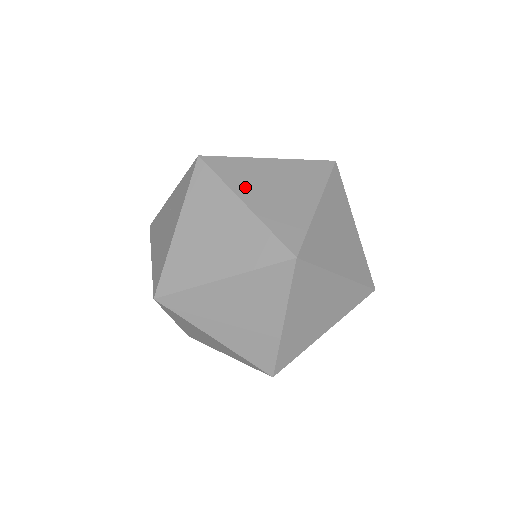
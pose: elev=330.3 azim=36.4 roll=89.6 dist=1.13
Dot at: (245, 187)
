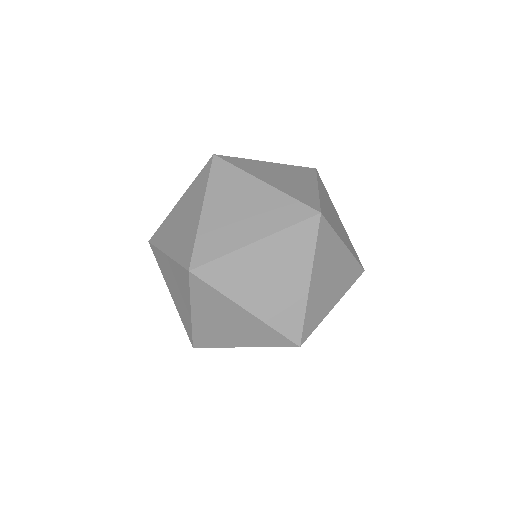
Dot at: (217, 196)
